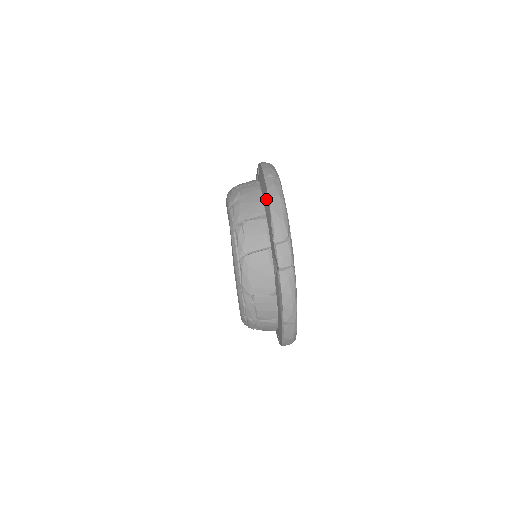
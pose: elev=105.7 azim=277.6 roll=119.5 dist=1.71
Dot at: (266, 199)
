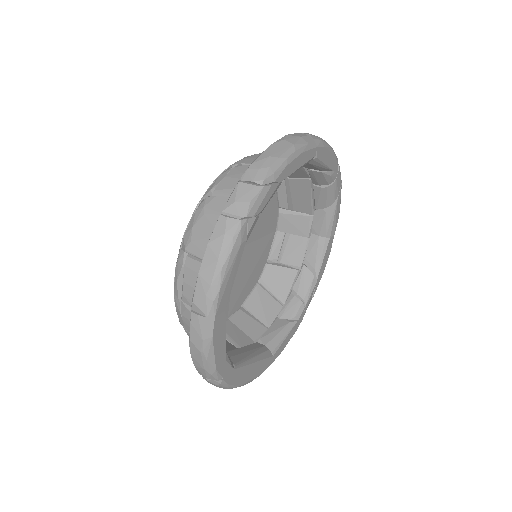
Dot at: occluded
